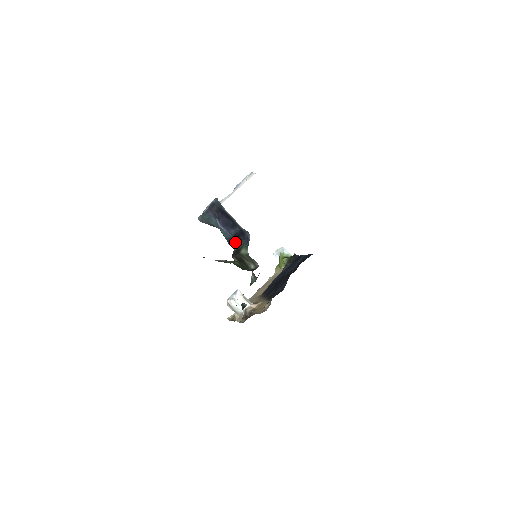
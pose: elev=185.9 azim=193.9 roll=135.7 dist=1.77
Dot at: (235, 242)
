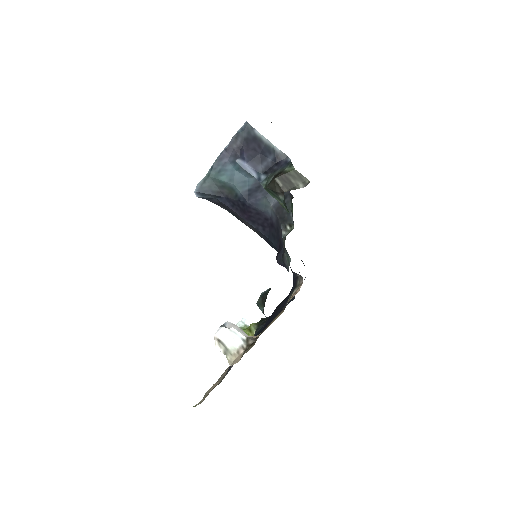
Dot at: (264, 181)
